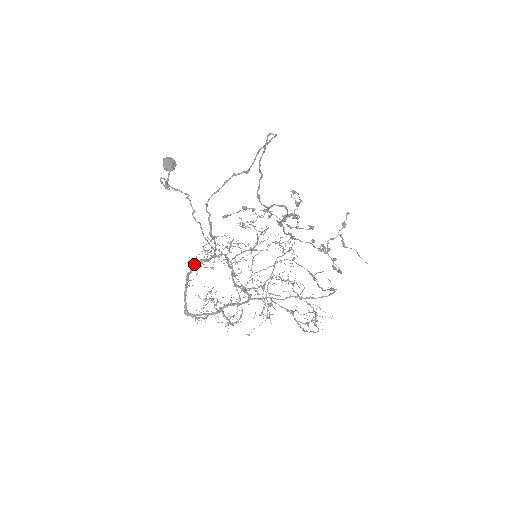
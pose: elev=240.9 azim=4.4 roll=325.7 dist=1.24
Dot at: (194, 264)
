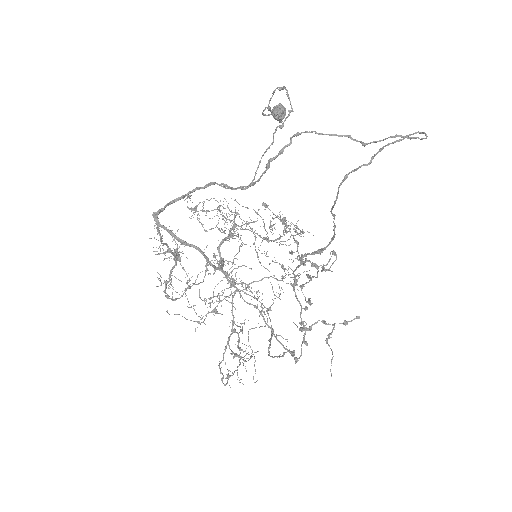
Dot at: occluded
